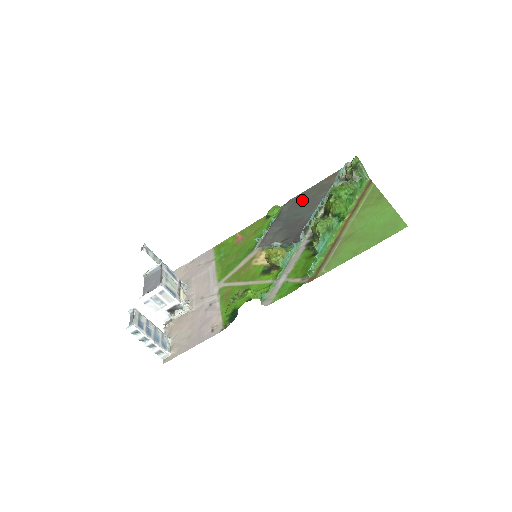
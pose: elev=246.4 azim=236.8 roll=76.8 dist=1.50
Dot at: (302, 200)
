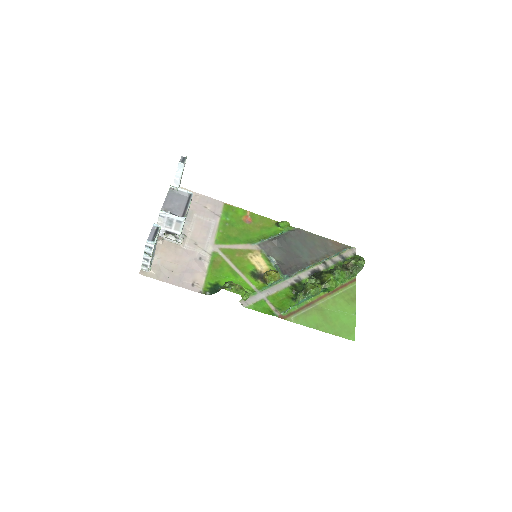
Dot at: (308, 240)
